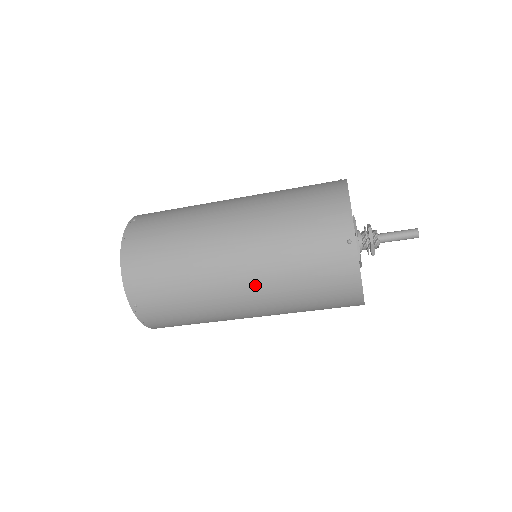
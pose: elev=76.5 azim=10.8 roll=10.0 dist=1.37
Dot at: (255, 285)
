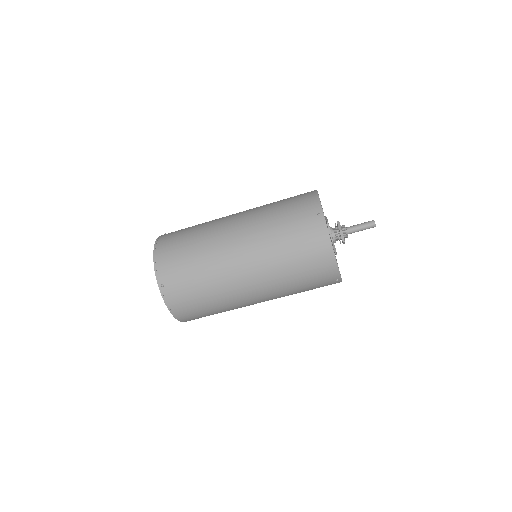
Dot at: (253, 256)
